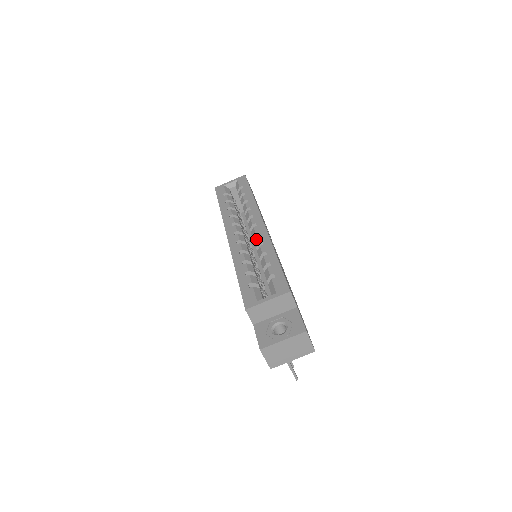
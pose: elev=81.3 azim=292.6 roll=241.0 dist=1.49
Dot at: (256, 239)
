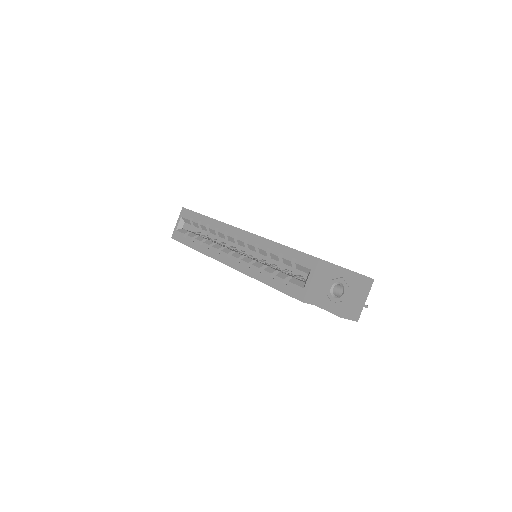
Dot at: (249, 246)
